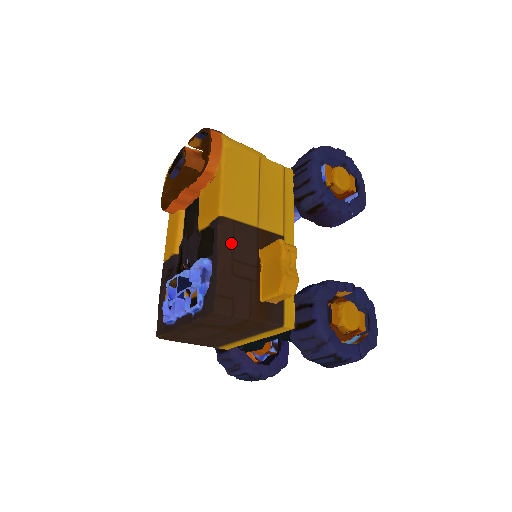
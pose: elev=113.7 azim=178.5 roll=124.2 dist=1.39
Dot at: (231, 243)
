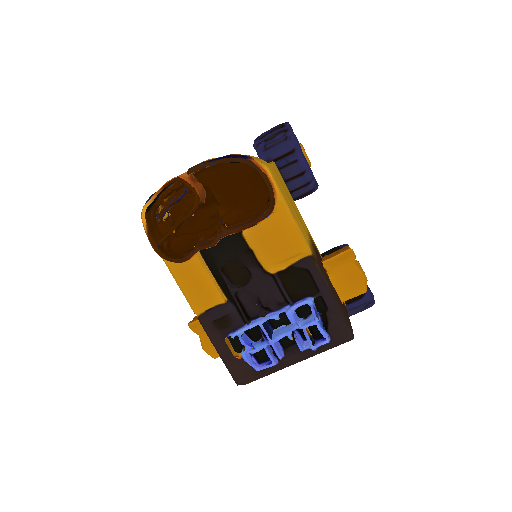
Dot at: (324, 273)
